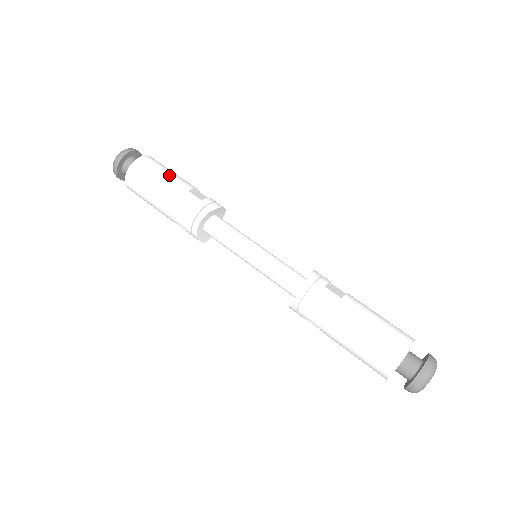
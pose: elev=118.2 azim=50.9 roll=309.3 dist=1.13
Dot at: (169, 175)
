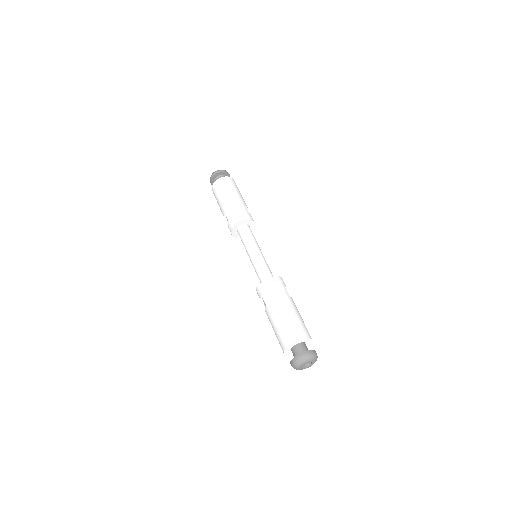
Dot at: (240, 194)
